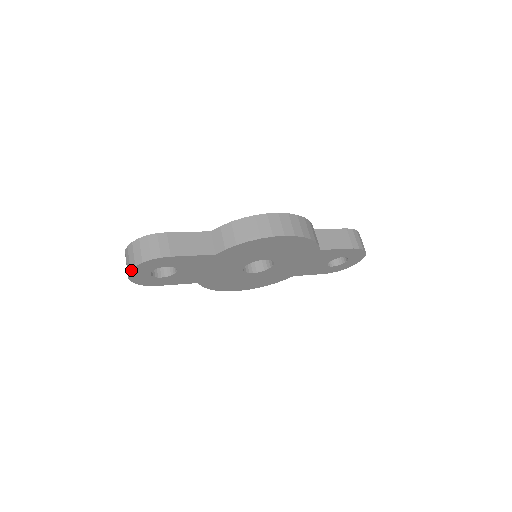
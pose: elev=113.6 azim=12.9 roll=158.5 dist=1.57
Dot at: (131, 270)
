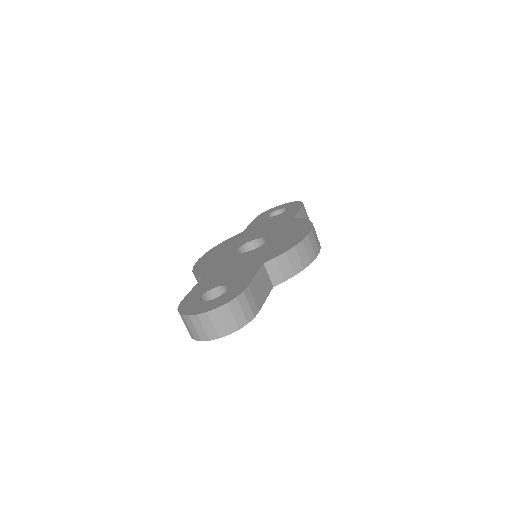
Dot at: occluded
